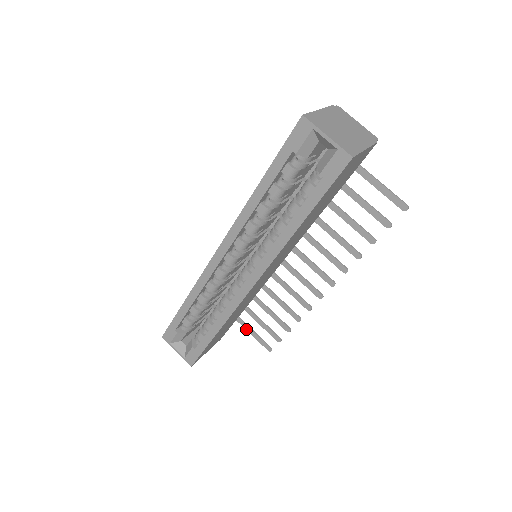
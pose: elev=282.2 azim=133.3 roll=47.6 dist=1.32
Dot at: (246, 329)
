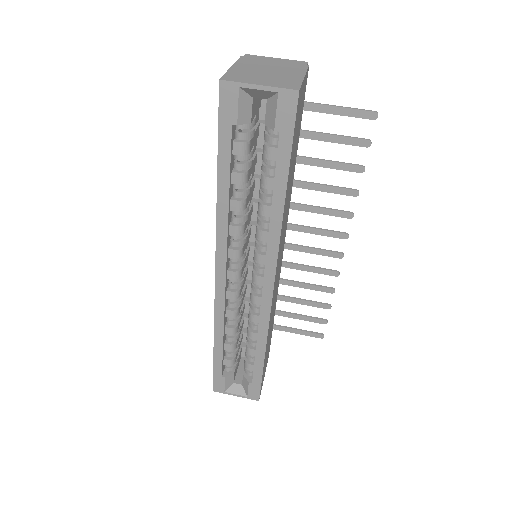
Dot at: (287, 331)
